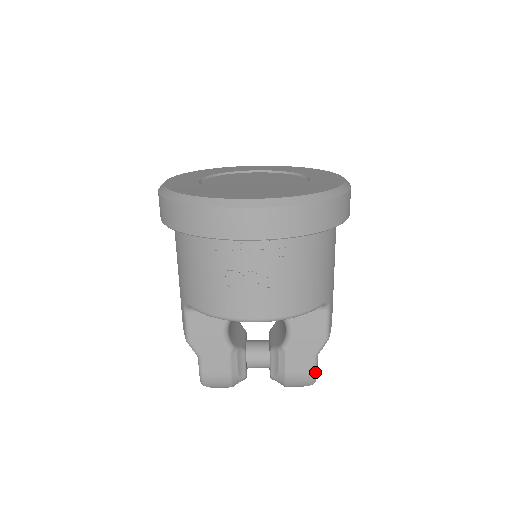
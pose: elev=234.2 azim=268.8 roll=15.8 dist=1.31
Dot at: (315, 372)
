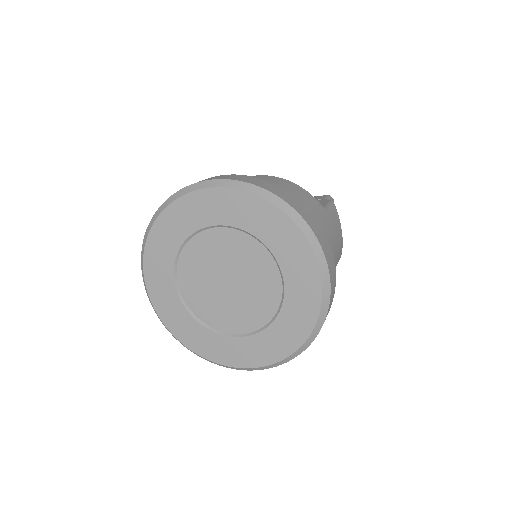
Dot at: occluded
